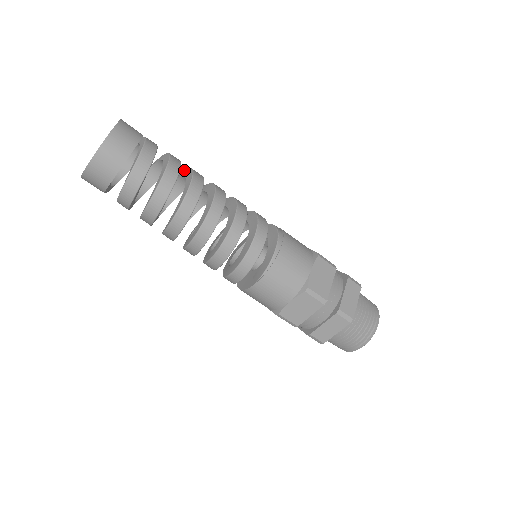
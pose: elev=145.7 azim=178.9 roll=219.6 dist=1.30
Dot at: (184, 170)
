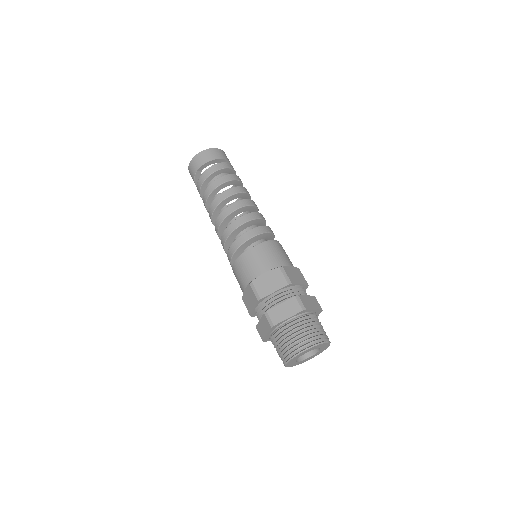
Dot at: occluded
